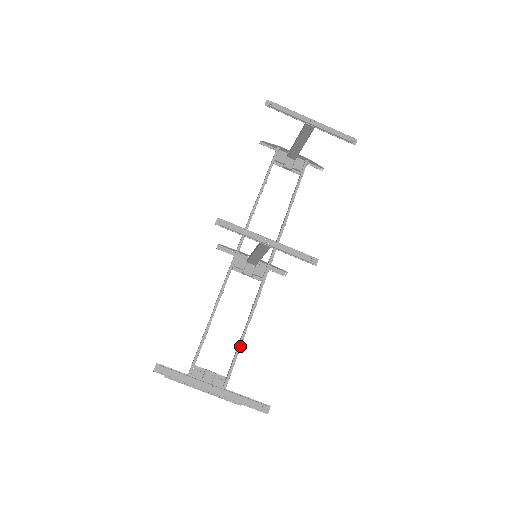
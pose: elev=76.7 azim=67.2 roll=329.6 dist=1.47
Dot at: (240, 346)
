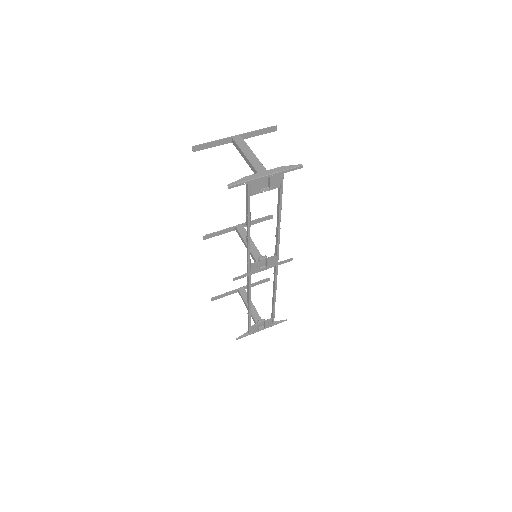
Dot at: (278, 208)
